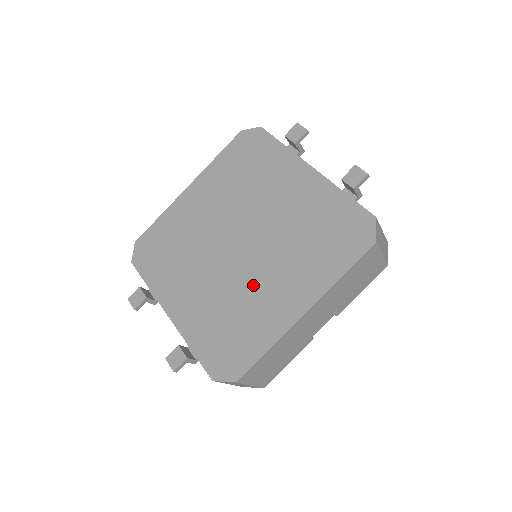
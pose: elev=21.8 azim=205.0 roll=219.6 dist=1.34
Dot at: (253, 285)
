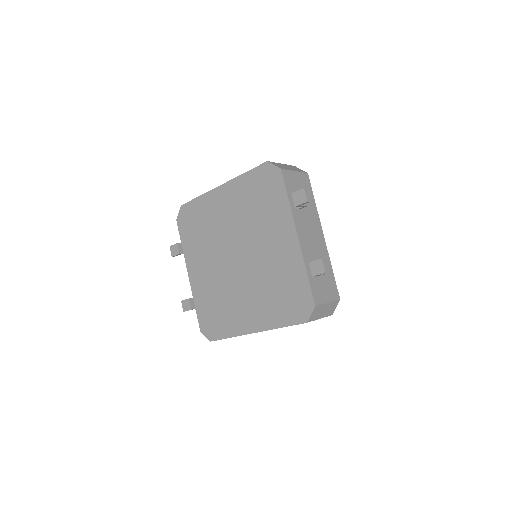
Dot at: (235, 294)
